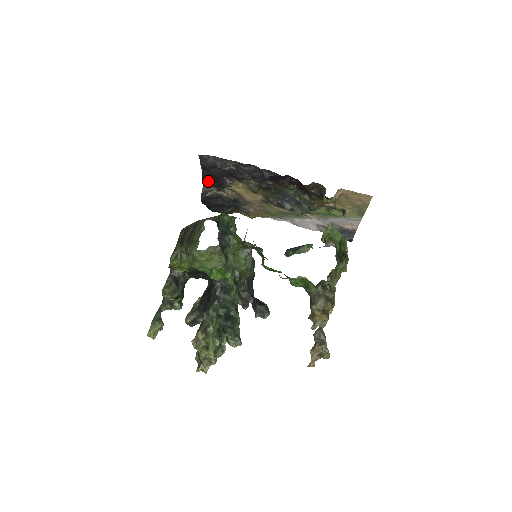
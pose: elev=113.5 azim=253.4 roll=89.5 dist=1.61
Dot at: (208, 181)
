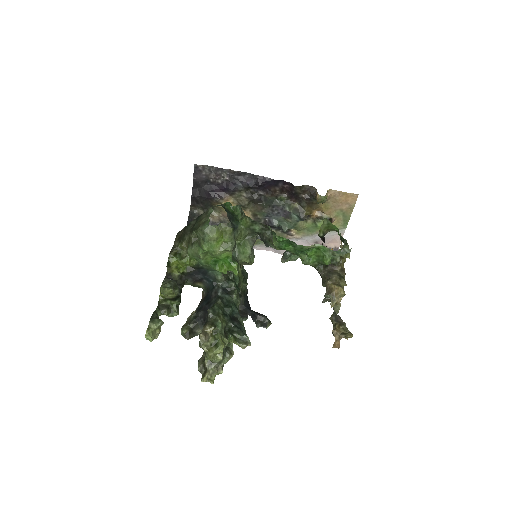
Dot at: (197, 200)
